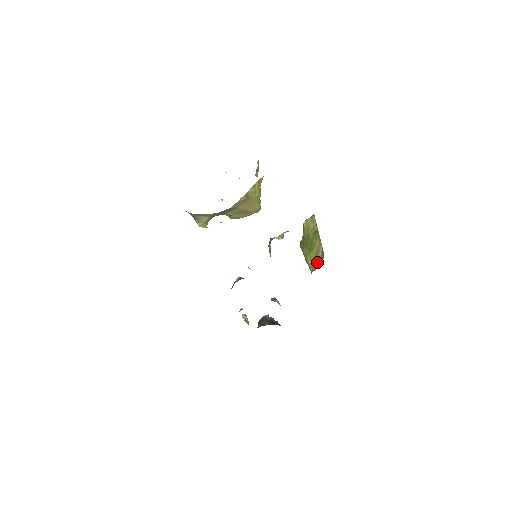
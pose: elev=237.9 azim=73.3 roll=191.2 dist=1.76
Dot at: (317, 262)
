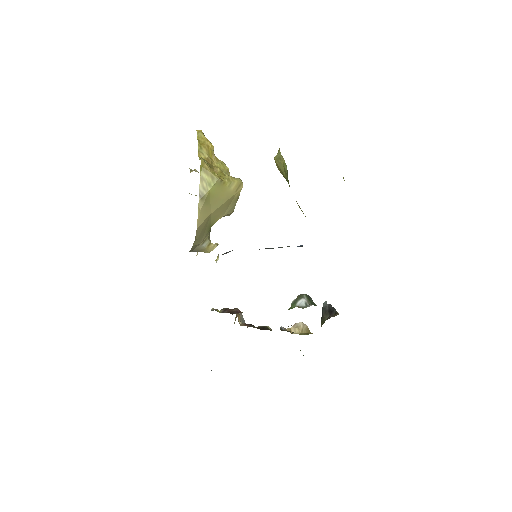
Dot at: occluded
